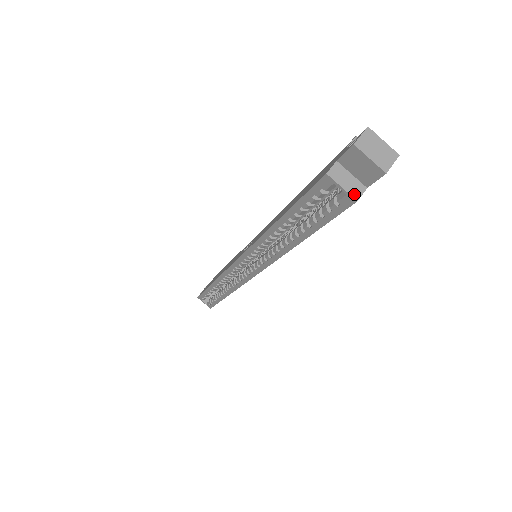
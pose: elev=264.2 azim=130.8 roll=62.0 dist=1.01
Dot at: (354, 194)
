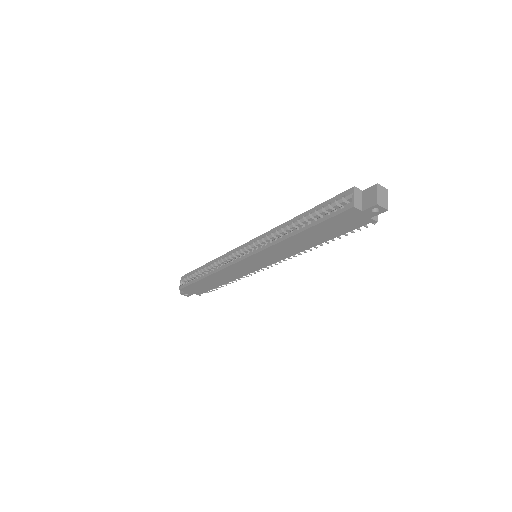
Dot at: (355, 204)
